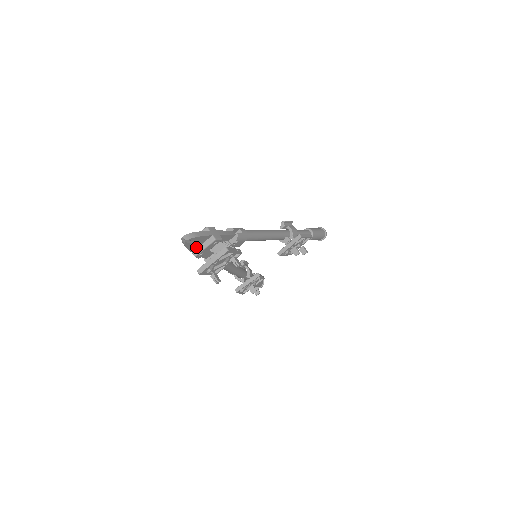
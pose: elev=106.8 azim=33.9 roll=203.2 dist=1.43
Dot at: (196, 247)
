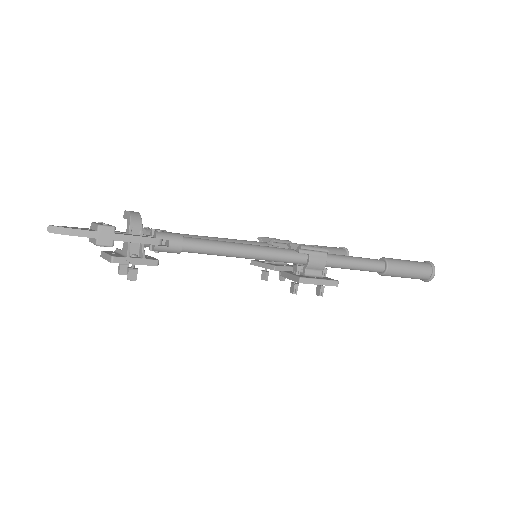
Dot at: occluded
